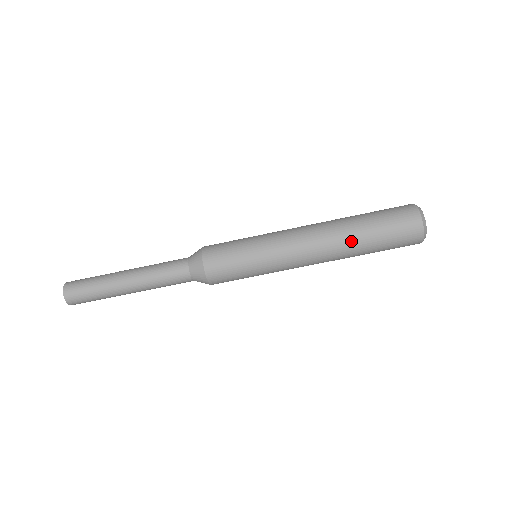
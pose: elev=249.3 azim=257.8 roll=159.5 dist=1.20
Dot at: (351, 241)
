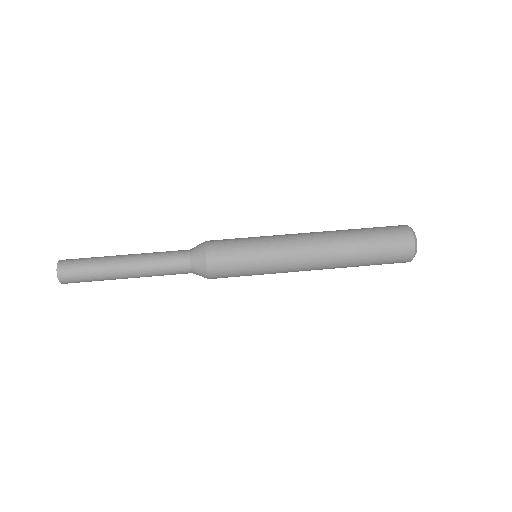
Dot at: occluded
